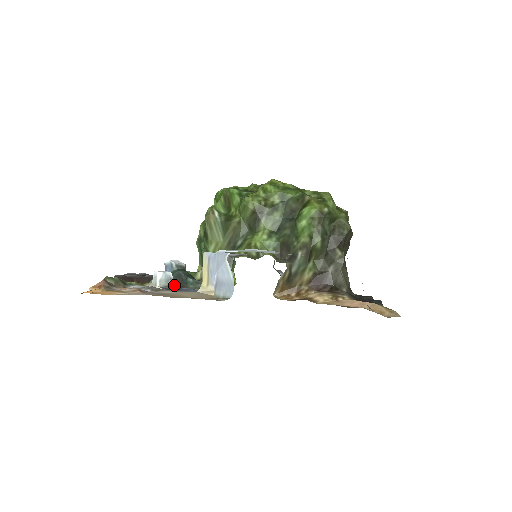
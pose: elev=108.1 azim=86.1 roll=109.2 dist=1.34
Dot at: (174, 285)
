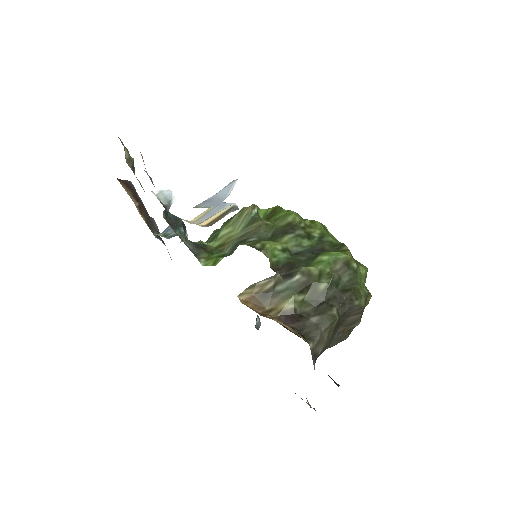
Dot at: (167, 208)
